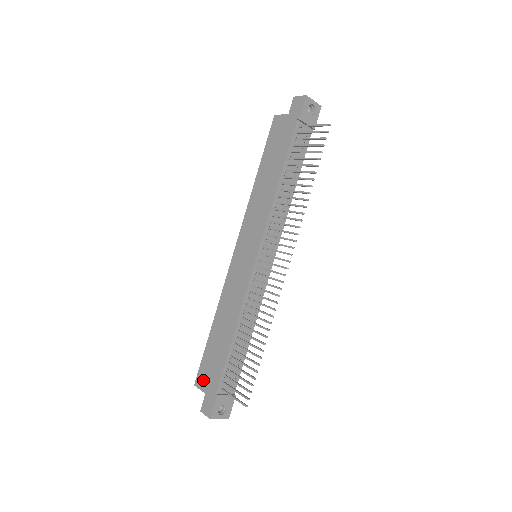
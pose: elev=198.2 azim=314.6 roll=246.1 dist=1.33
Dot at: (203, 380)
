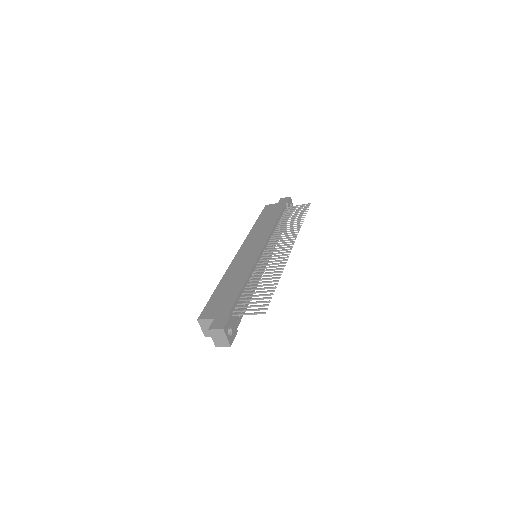
Dot at: (210, 313)
